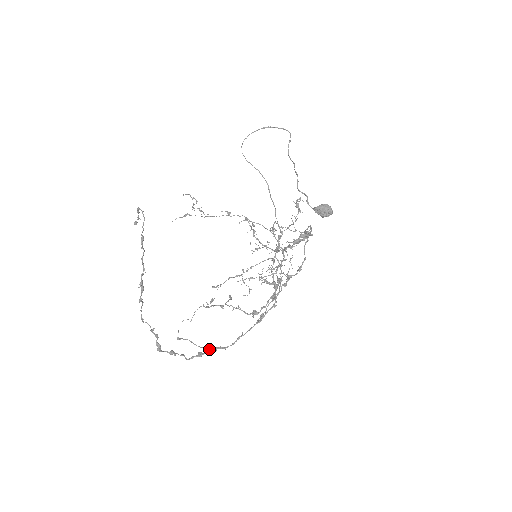
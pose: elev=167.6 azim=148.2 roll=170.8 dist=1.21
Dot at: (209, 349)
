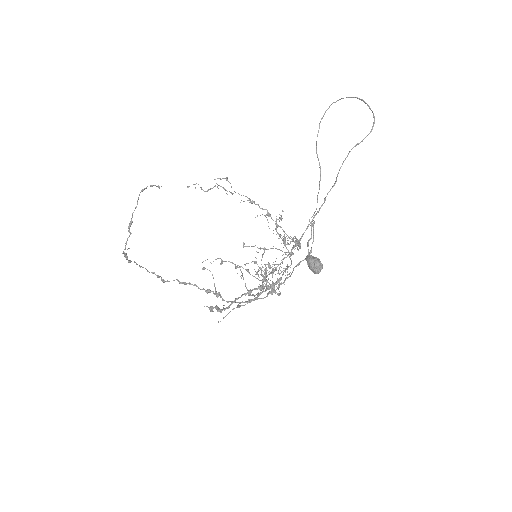
Dot at: (215, 292)
